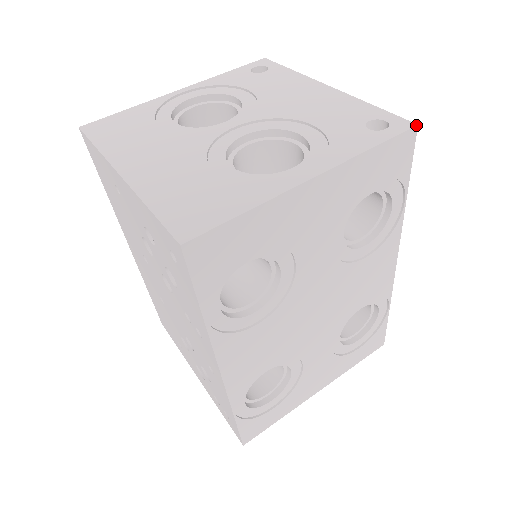
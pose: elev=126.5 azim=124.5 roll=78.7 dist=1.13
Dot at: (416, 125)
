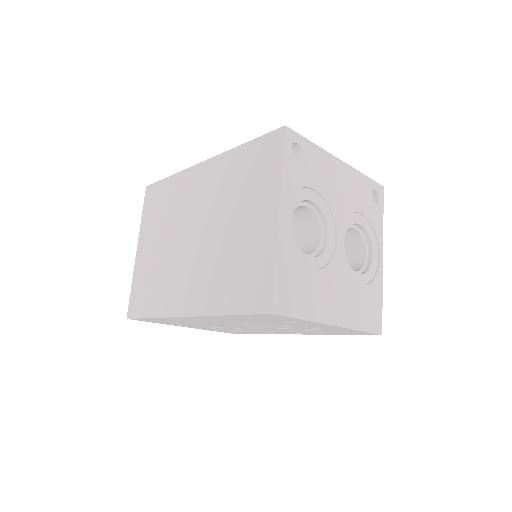
Dot at: occluded
